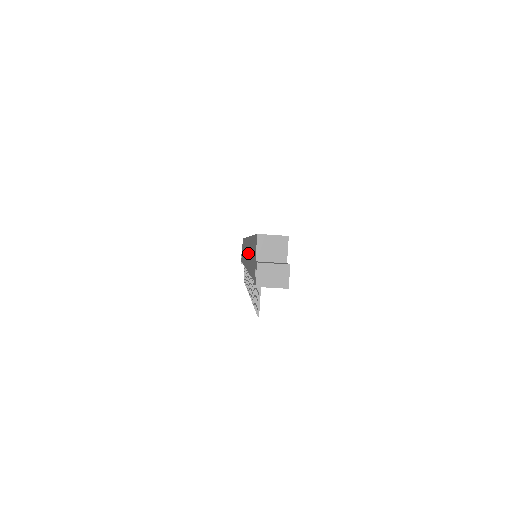
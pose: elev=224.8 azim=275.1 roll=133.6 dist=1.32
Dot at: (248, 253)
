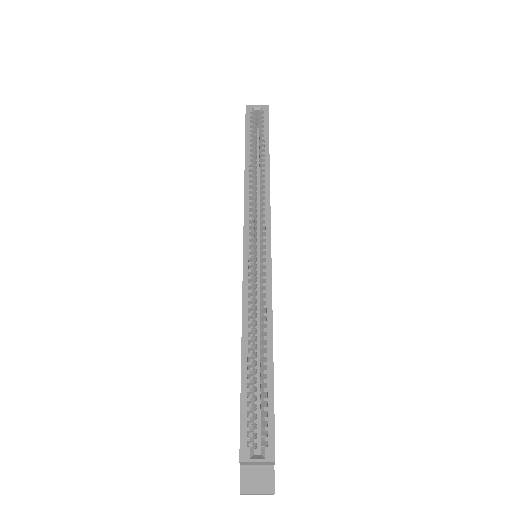
Dot at: occluded
